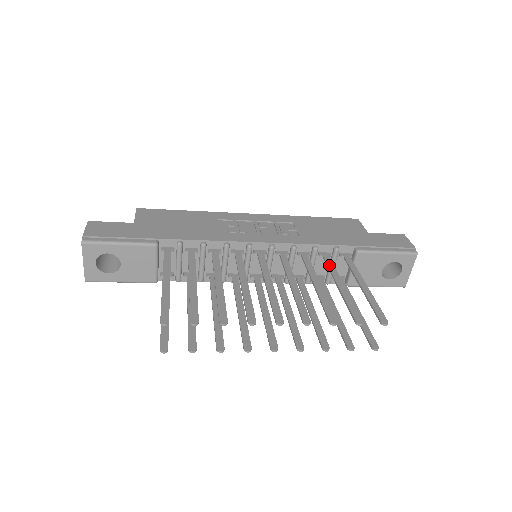
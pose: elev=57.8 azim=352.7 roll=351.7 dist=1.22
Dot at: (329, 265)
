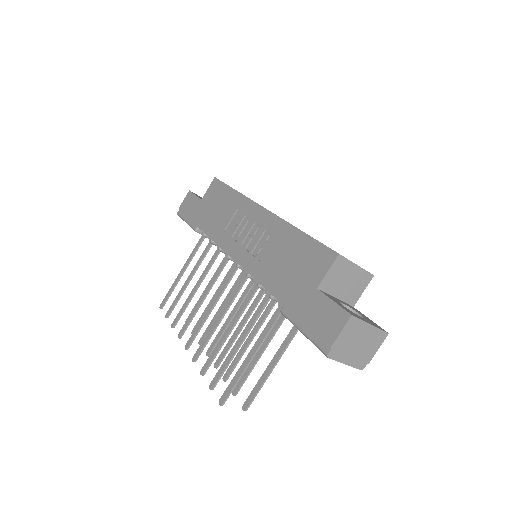
Dot at: (256, 311)
